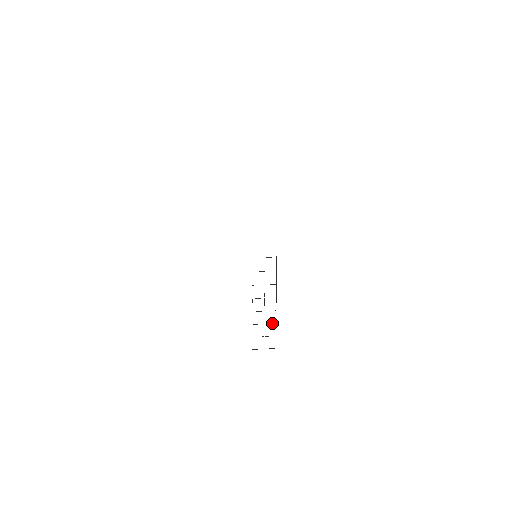
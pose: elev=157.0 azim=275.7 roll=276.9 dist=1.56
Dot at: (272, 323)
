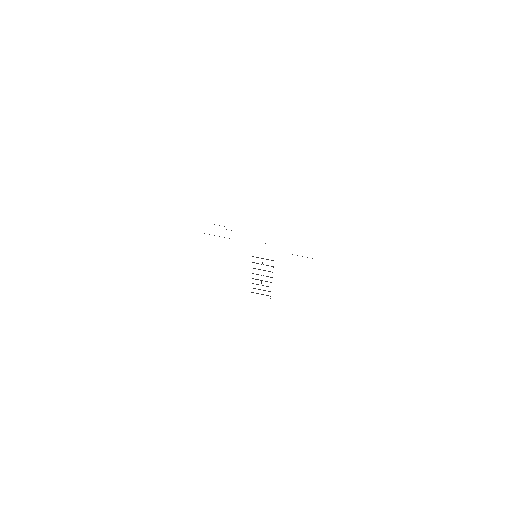
Dot at: (268, 286)
